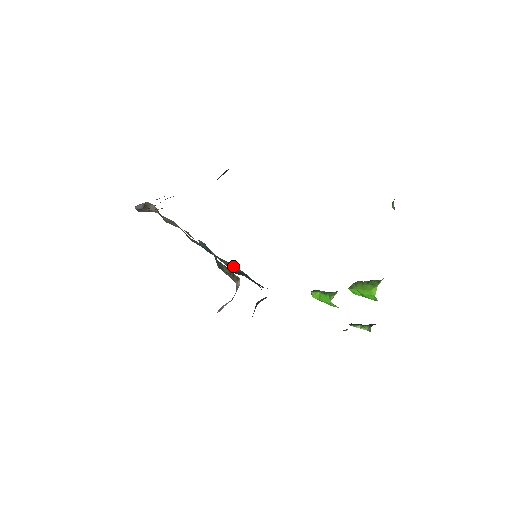
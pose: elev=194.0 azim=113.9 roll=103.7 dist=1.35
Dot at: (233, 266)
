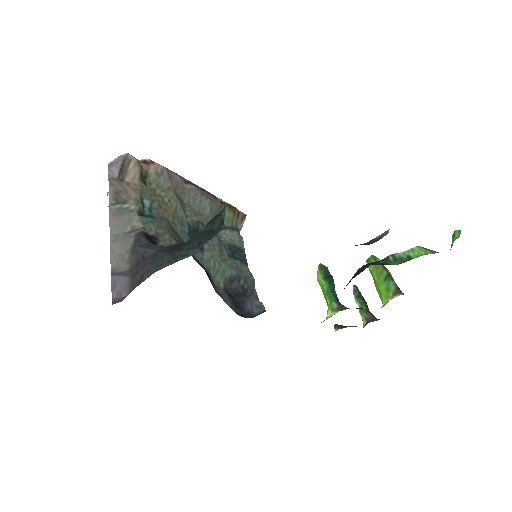
Dot at: (225, 269)
